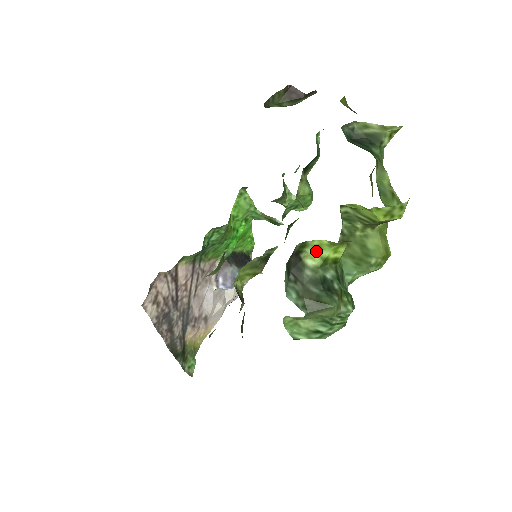
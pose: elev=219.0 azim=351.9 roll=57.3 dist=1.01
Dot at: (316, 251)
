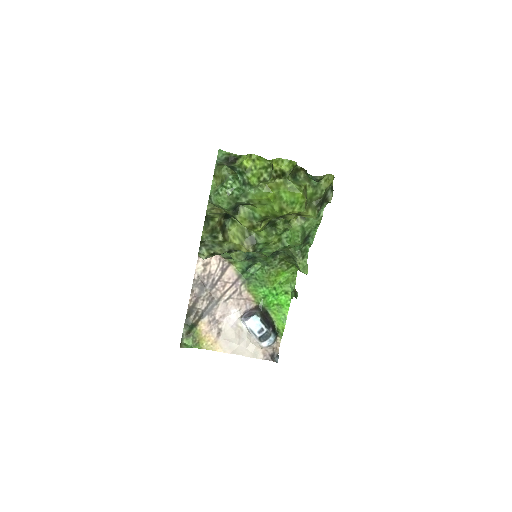
Dot at: (242, 160)
